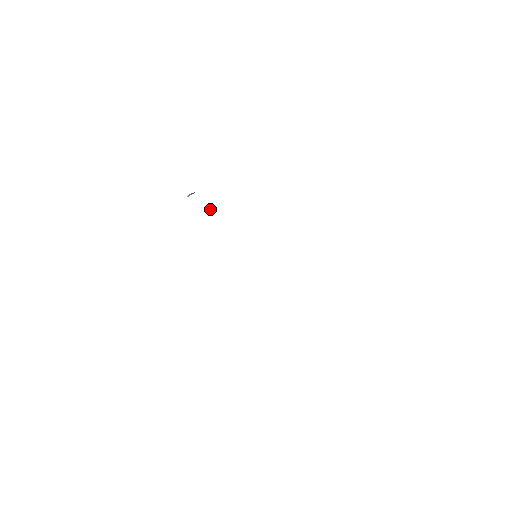
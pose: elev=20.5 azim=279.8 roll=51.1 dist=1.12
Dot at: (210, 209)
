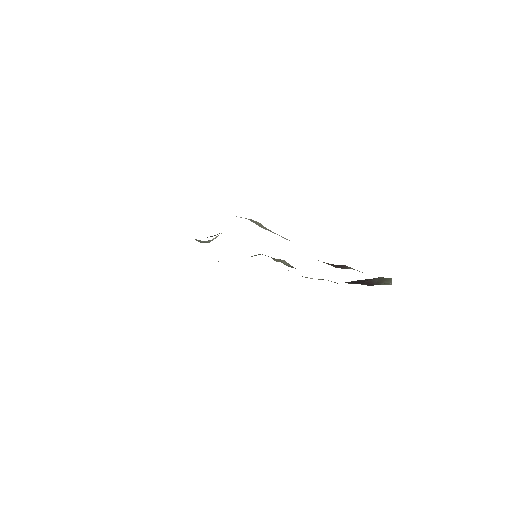
Dot at: occluded
